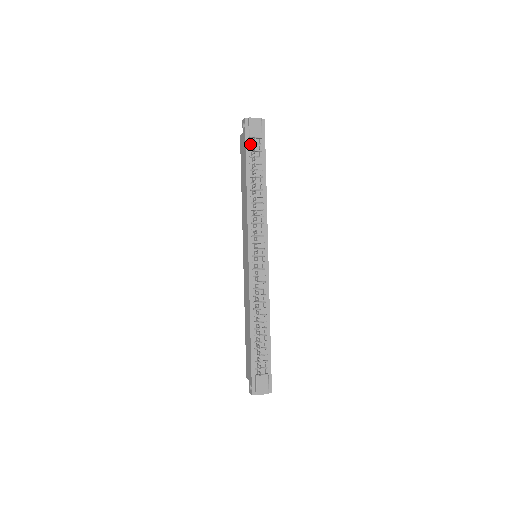
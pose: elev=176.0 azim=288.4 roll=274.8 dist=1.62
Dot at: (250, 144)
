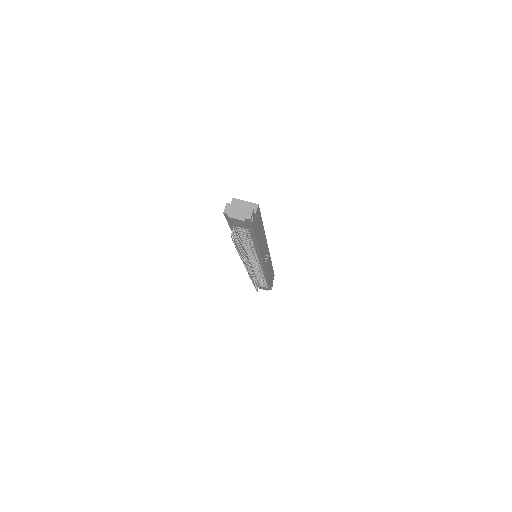
Dot at: occluded
